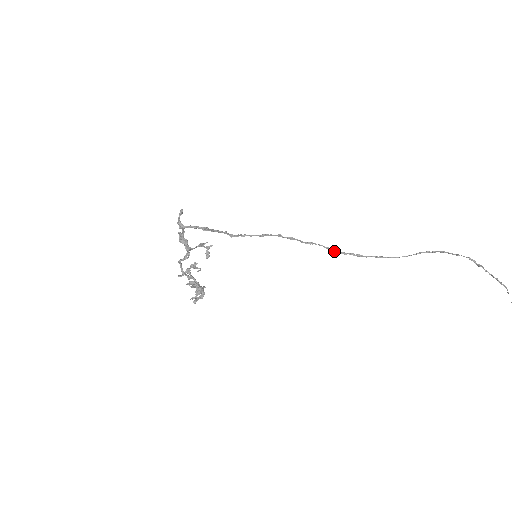
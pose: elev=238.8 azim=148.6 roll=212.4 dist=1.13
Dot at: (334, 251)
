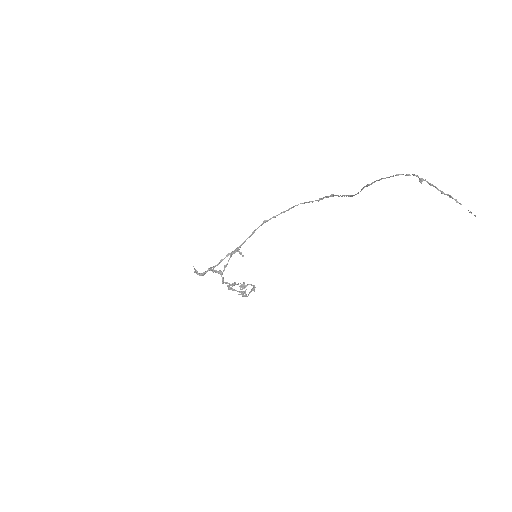
Dot at: (312, 202)
